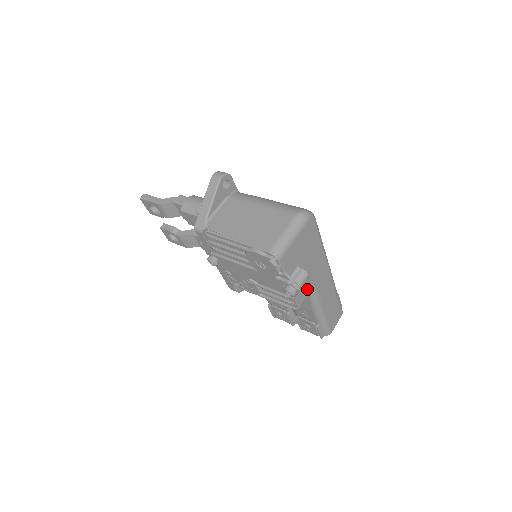
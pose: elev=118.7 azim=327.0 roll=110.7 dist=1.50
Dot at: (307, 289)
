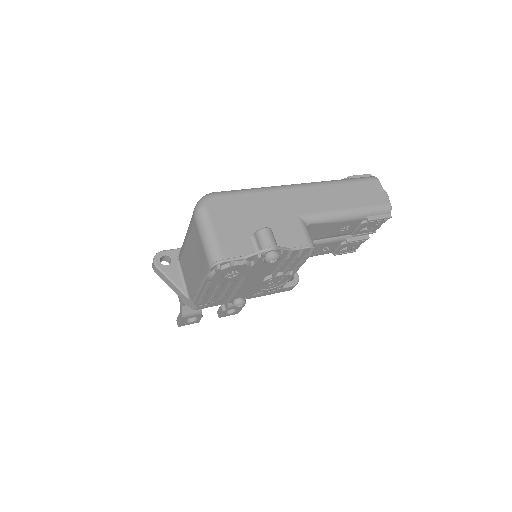
Dot at: (294, 228)
